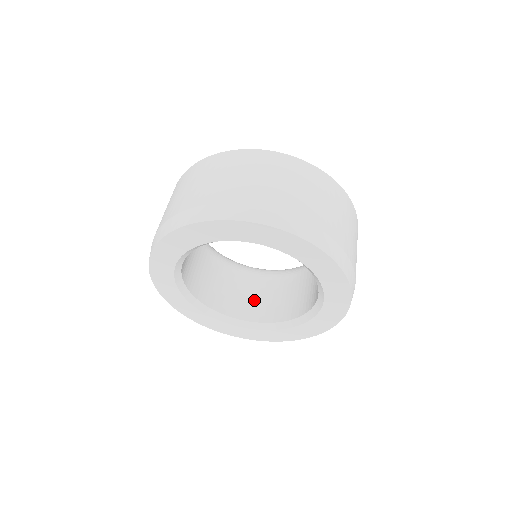
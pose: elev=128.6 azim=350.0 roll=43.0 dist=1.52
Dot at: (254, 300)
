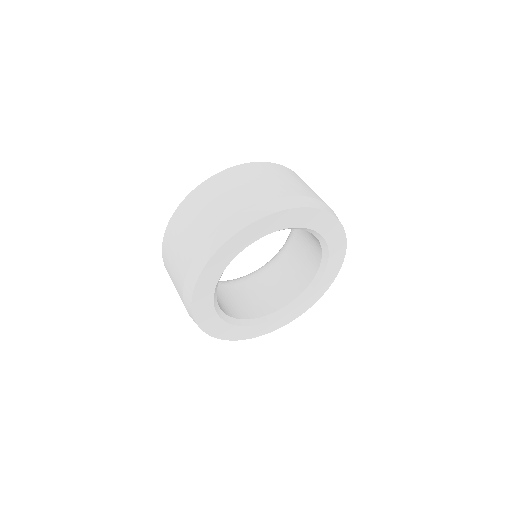
Dot at: (225, 301)
